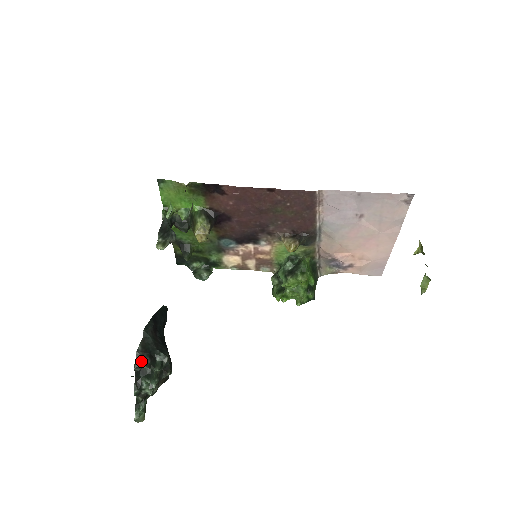
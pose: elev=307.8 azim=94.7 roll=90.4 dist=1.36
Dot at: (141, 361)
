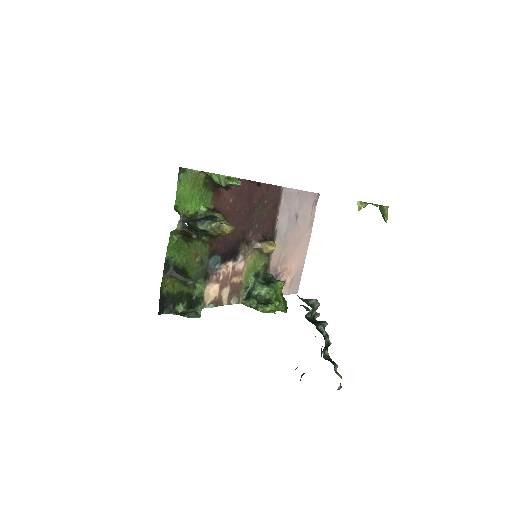
Dot at: (311, 299)
